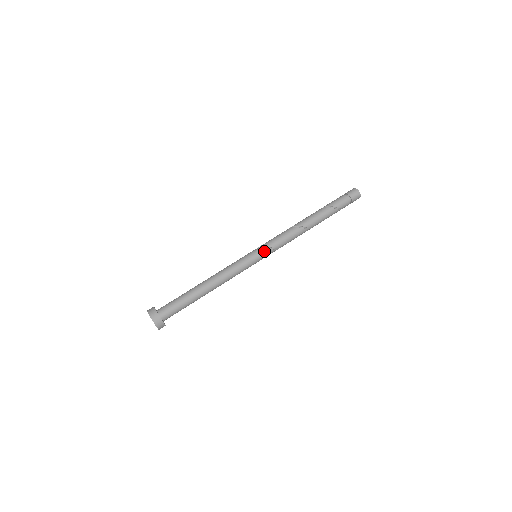
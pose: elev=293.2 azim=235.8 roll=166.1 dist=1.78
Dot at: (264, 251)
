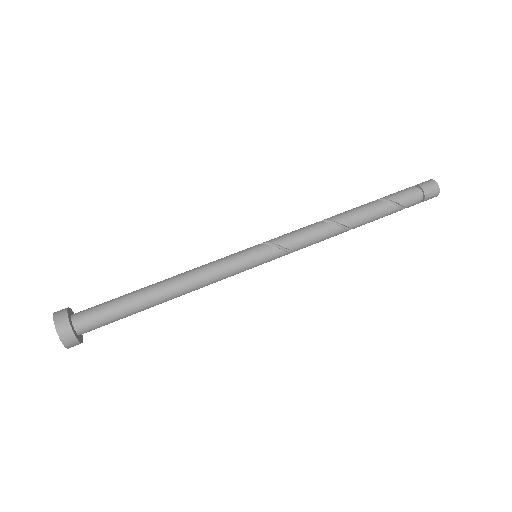
Dot at: (271, 251)
